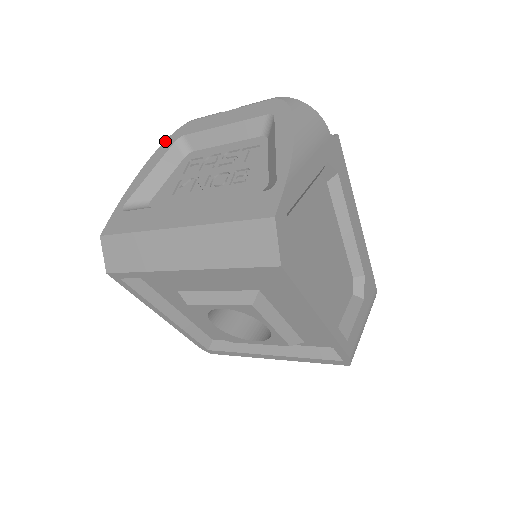
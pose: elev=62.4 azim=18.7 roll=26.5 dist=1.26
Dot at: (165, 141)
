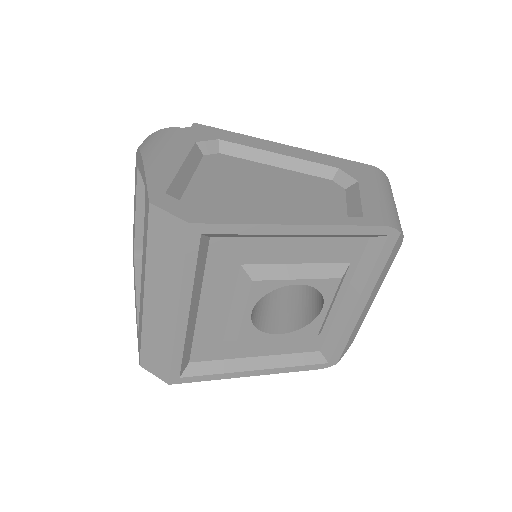
Dot at: occluded
